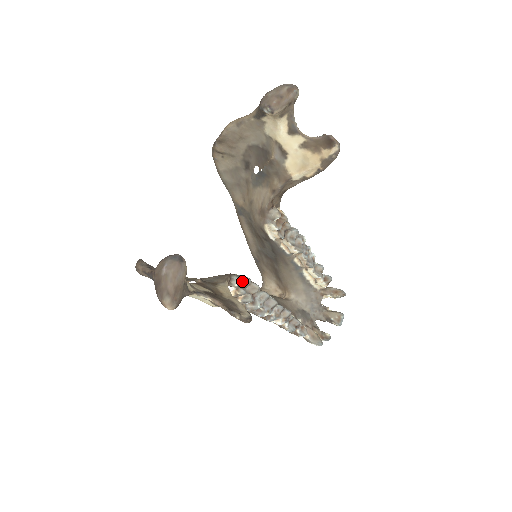
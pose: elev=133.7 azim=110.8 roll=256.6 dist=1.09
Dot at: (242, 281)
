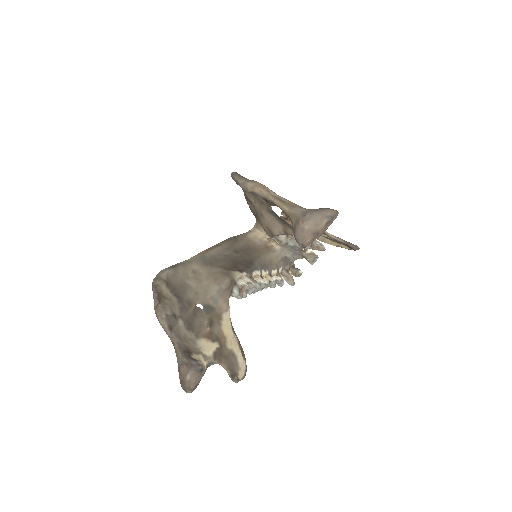
Dot at: (241, 288)
